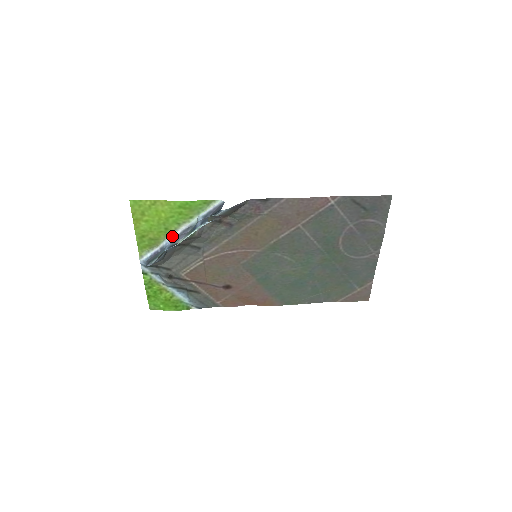
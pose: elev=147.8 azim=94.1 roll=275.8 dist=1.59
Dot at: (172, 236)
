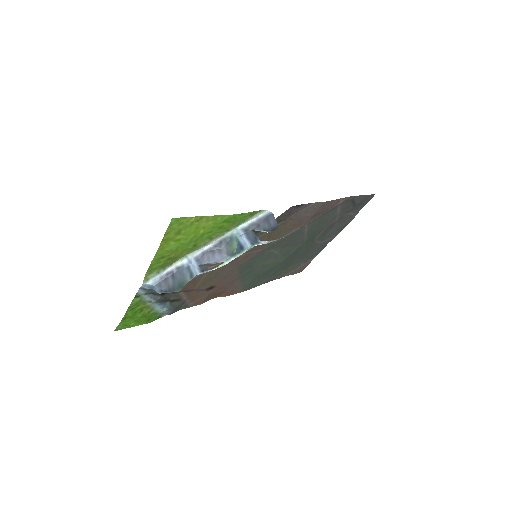
Dot at: (196, 252)
